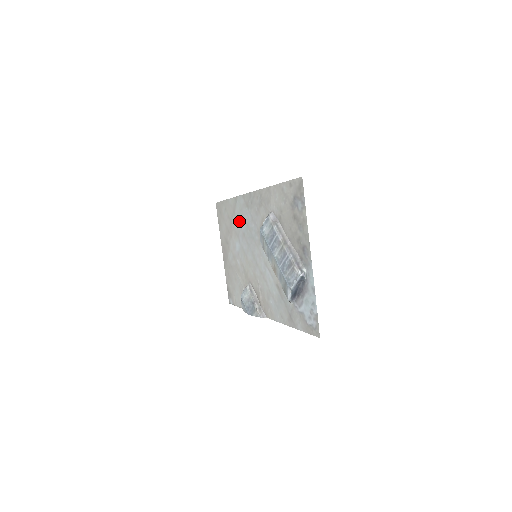
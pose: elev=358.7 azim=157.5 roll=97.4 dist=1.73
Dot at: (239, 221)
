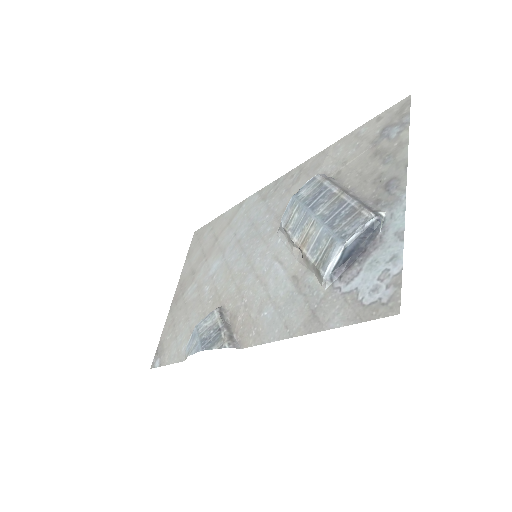
Dot at: (236, 228)
